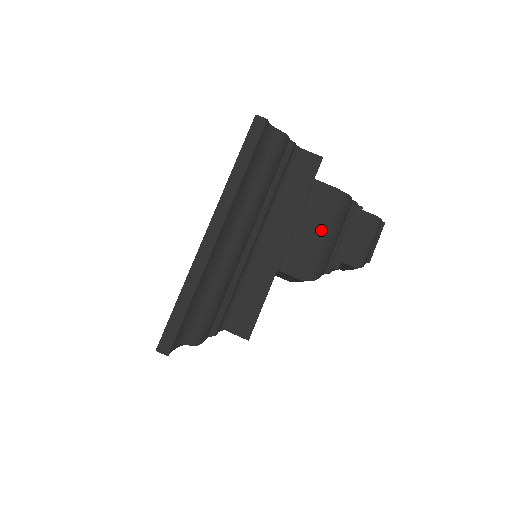
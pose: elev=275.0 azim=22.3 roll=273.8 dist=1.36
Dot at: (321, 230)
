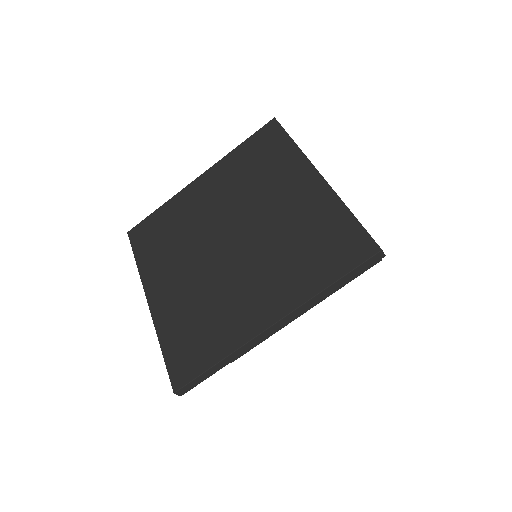
Dot at: occluded
